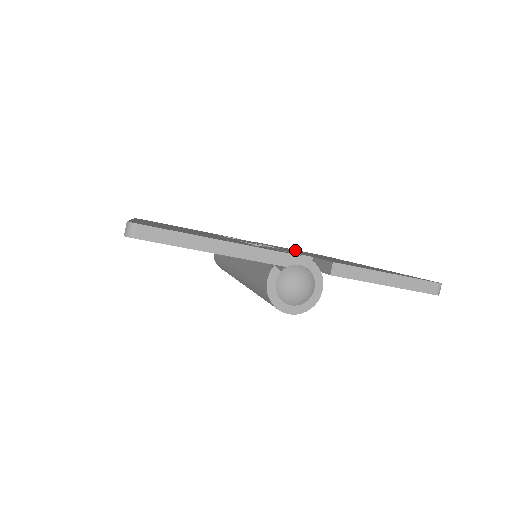
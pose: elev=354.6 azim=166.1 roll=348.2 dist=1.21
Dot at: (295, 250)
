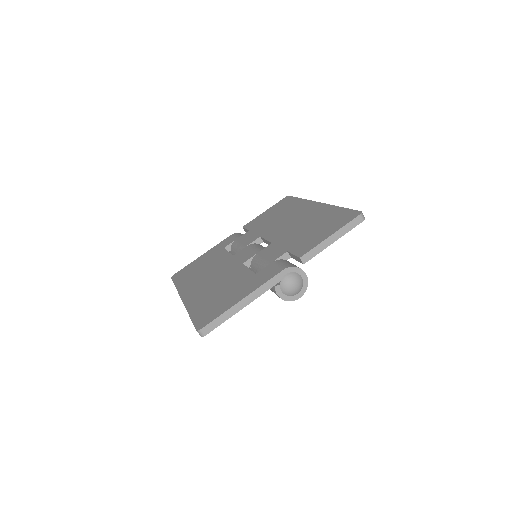
Dot at: (271, 216)
